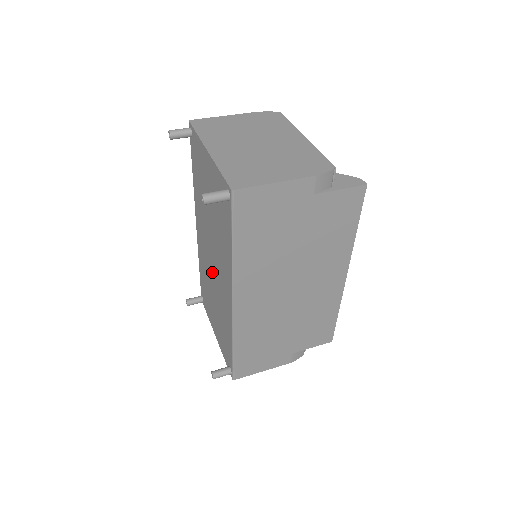
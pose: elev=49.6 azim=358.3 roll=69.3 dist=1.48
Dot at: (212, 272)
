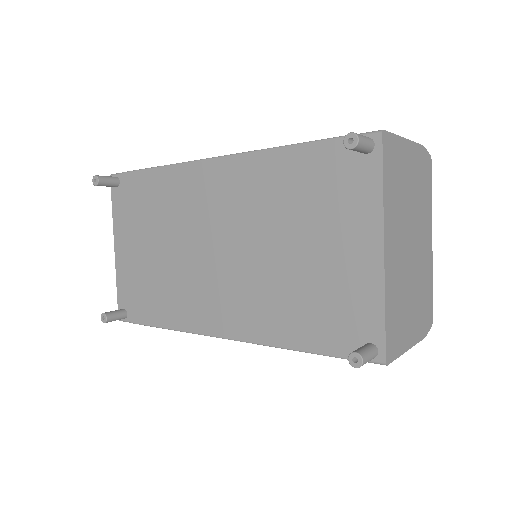
Dot at: (199, 247)
